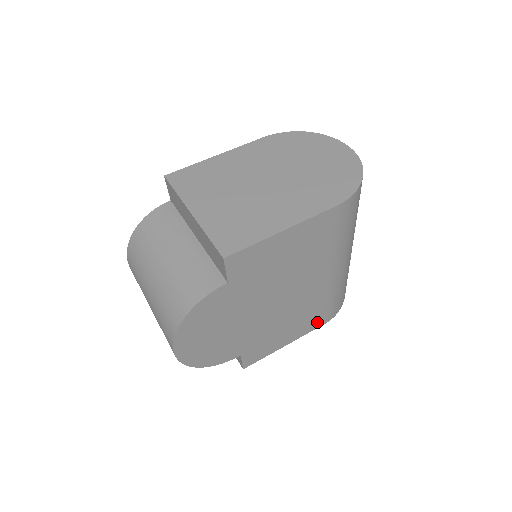
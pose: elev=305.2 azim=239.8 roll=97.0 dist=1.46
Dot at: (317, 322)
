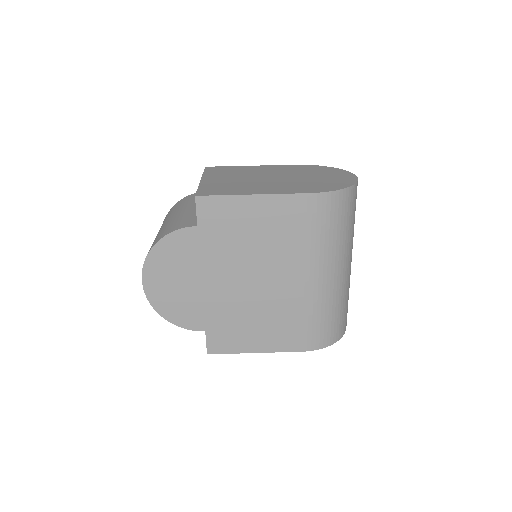
Dot at: (293, 342)
